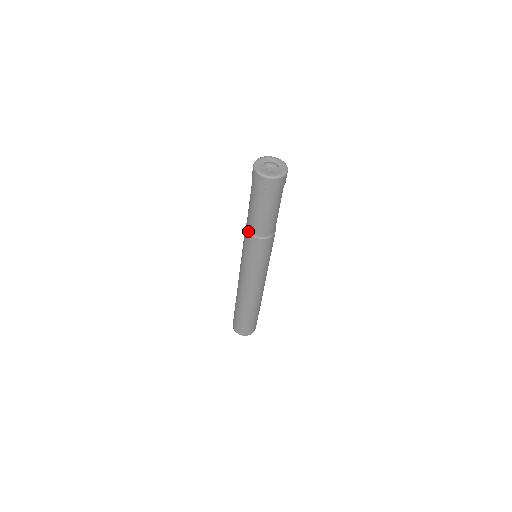
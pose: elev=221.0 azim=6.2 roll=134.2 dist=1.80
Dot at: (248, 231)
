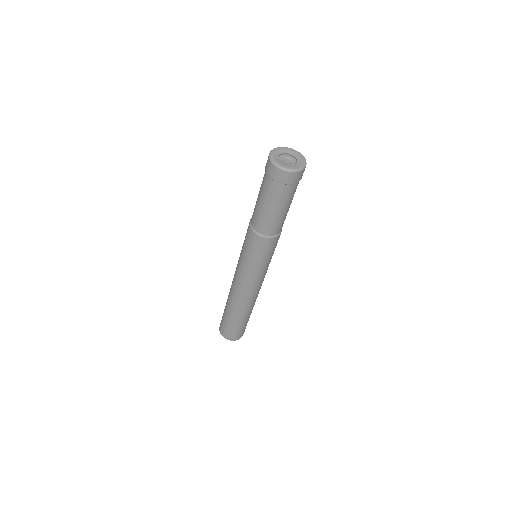
Dot at: (263, 235)
